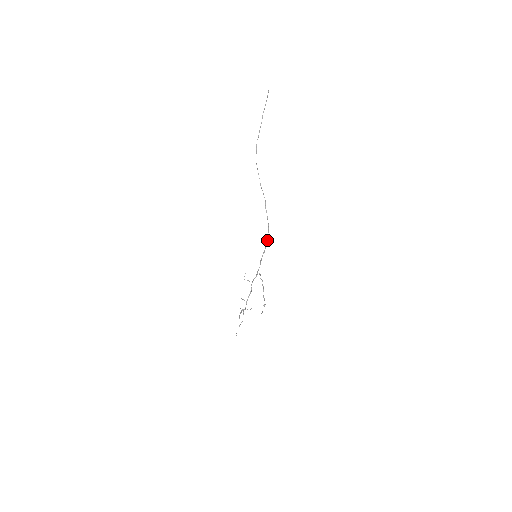
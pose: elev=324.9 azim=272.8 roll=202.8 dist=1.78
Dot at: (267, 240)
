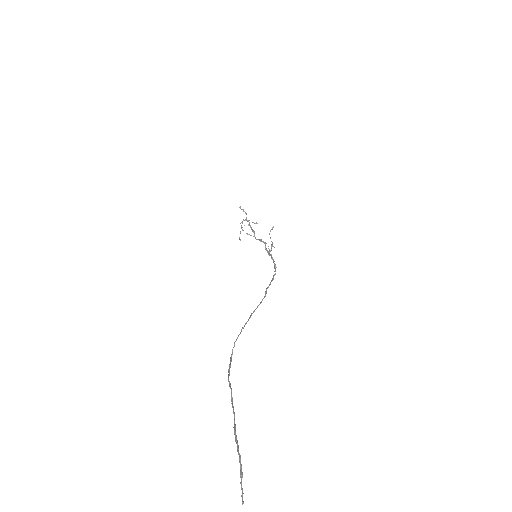
Dot at: (274, 264)
